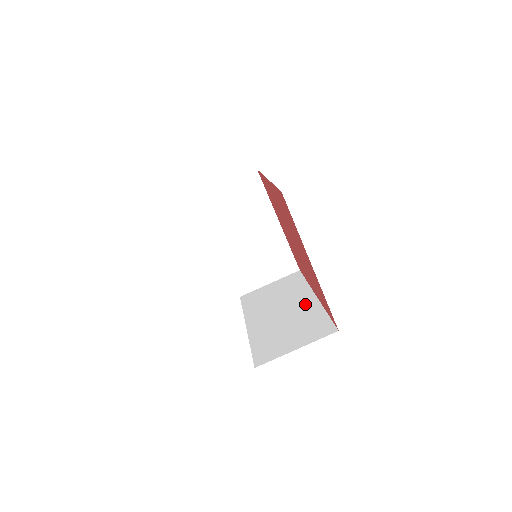
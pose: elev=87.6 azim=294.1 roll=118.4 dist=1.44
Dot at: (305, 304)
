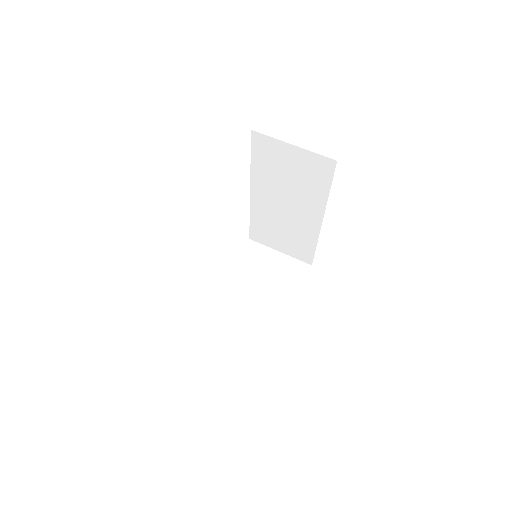
Dot at: occluded
